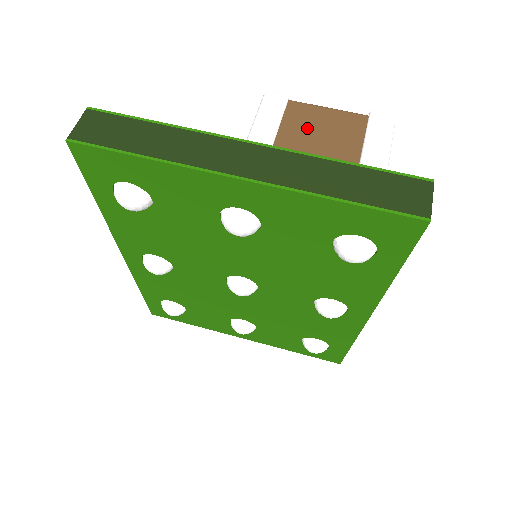
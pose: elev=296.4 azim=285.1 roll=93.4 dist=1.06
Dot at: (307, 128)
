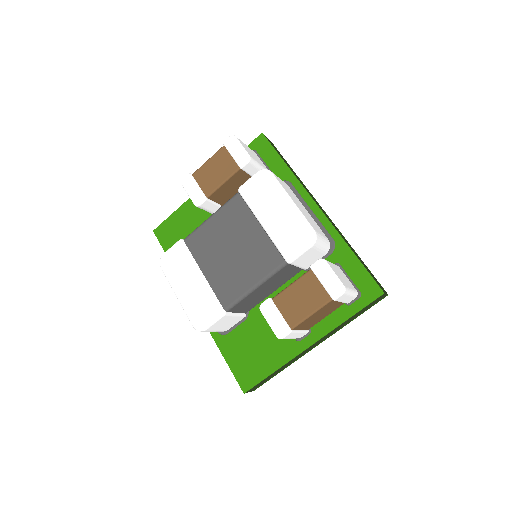
Dot at: (312, 321)
